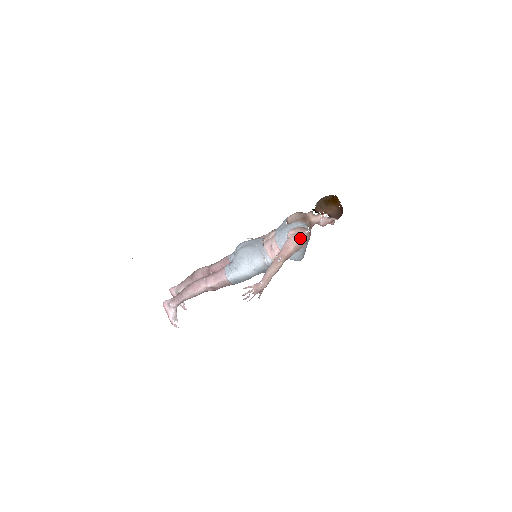
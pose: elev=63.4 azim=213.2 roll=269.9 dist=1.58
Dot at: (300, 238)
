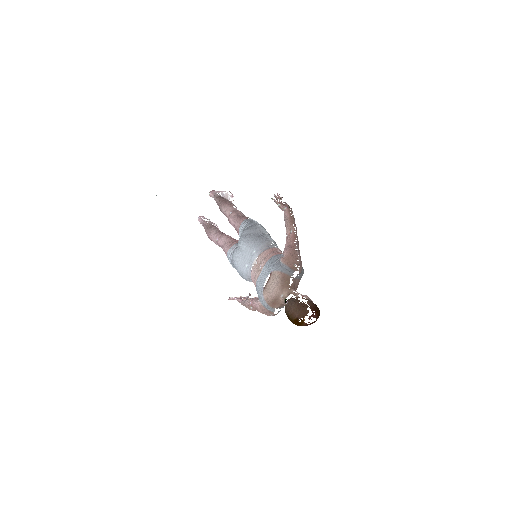
Dot at: occluded
